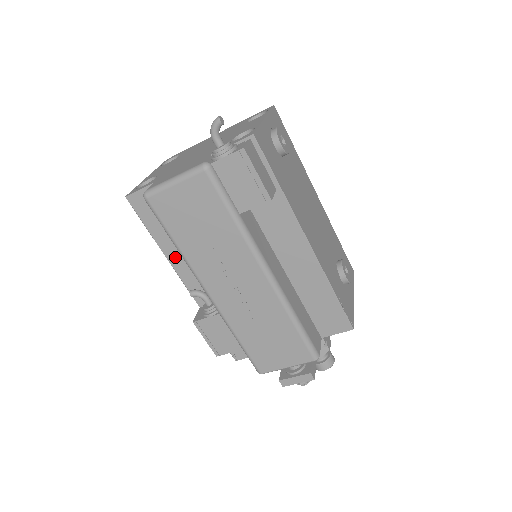
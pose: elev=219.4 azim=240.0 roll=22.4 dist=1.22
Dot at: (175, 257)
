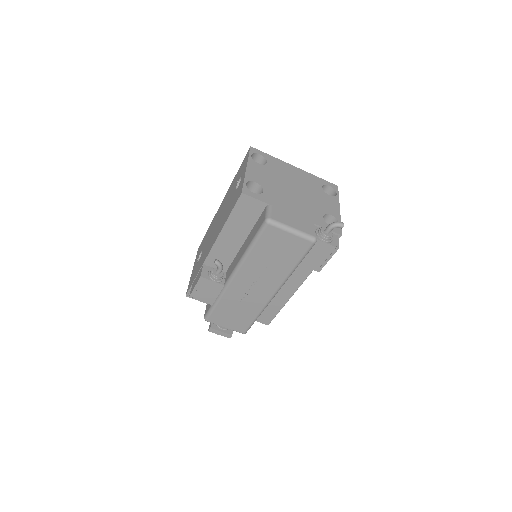
Dot at: (226, 237)
